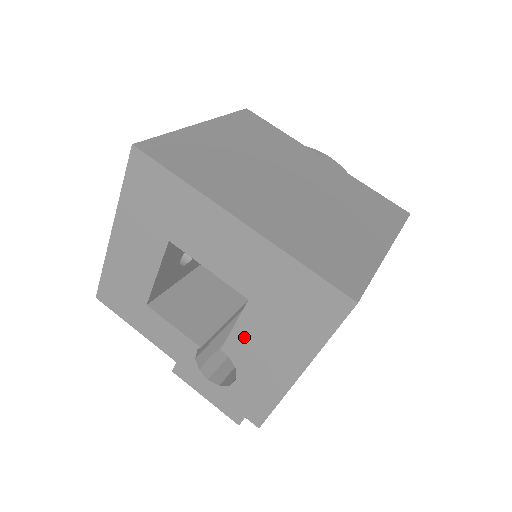
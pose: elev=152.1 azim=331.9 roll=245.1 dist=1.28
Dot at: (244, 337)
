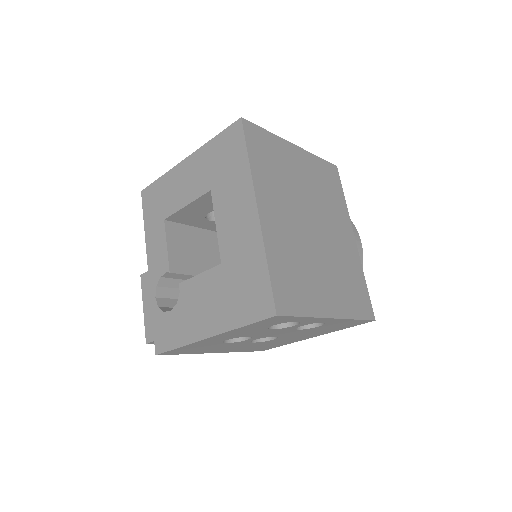
Dot at: (199, 286)
